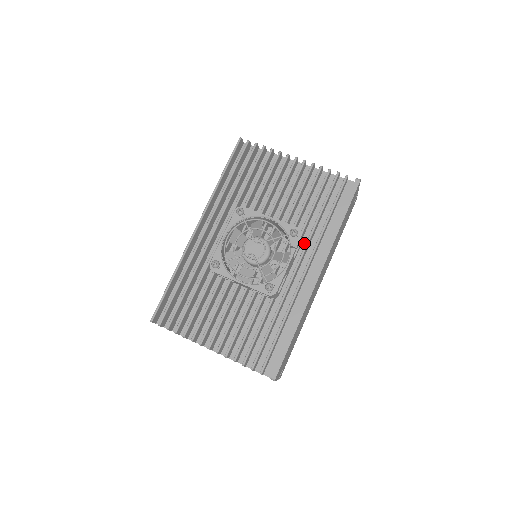
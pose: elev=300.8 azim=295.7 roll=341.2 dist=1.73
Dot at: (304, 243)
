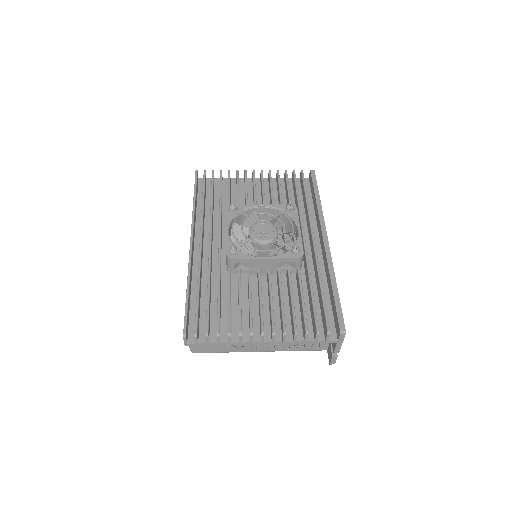
Dot at: occluded
